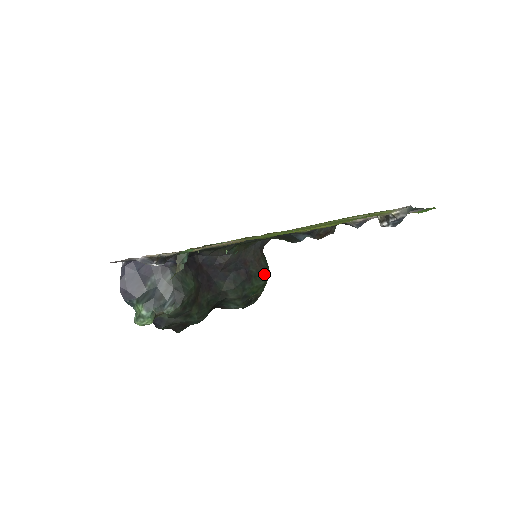
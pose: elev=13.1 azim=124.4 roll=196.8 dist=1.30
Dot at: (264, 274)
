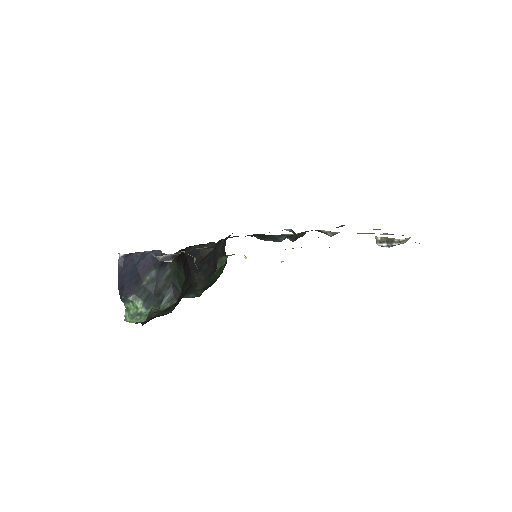
Dot at: (224, 265)
